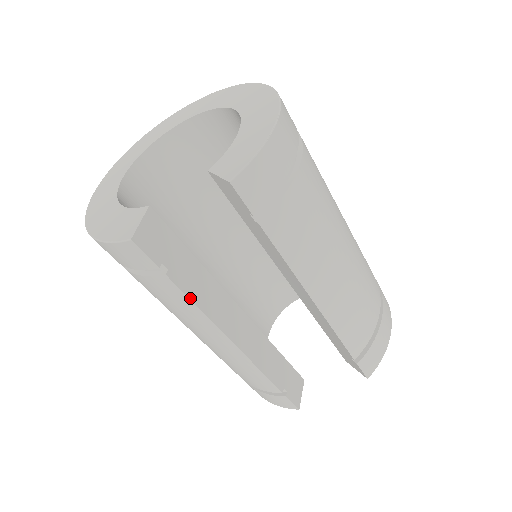
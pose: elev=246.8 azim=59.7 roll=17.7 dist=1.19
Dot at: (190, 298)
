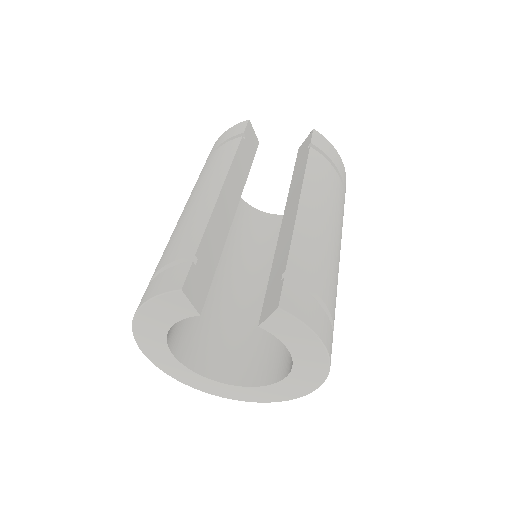
Dot at: (237, 152)
